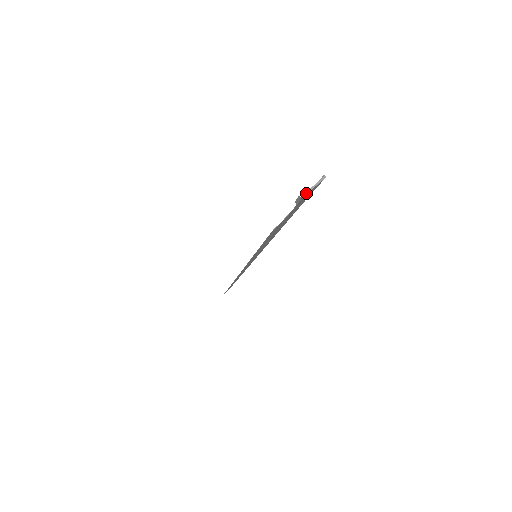
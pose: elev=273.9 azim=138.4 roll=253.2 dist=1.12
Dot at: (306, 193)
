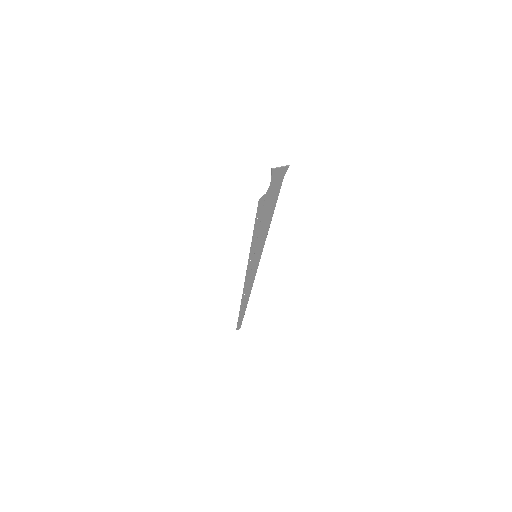
Dot at: (276, 168)
